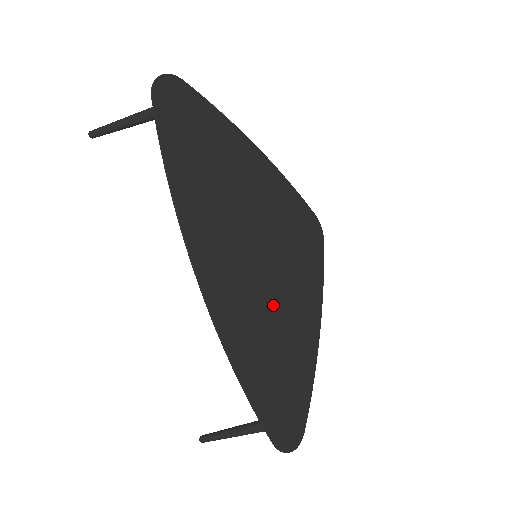
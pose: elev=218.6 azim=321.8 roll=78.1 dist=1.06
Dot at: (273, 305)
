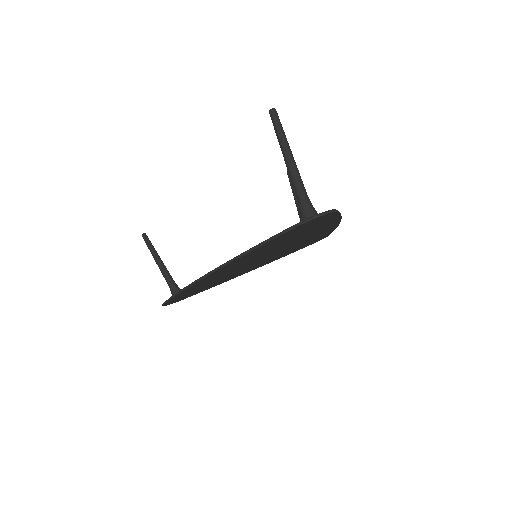
Dot at: (233, 273)
